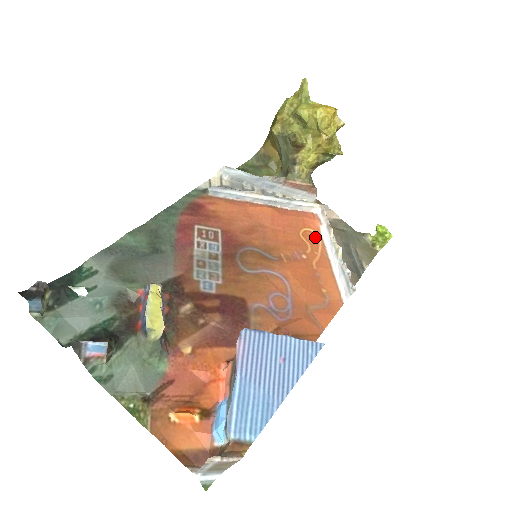
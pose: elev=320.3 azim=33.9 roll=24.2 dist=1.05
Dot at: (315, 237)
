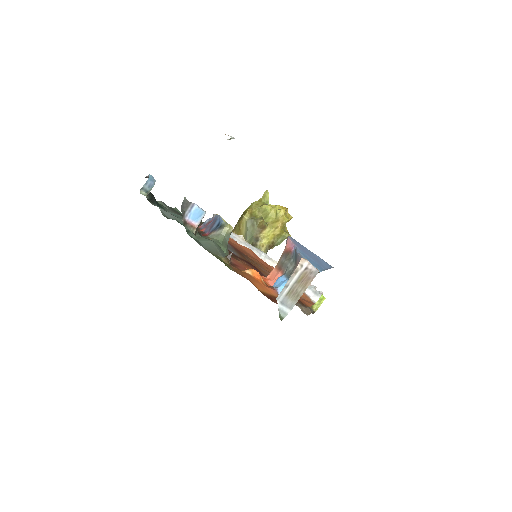
Dot at: occluded
